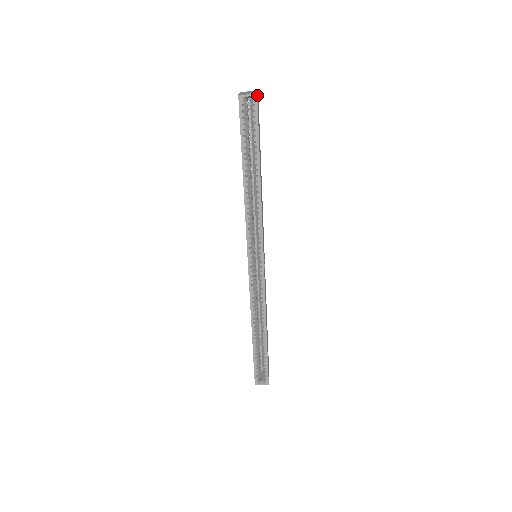
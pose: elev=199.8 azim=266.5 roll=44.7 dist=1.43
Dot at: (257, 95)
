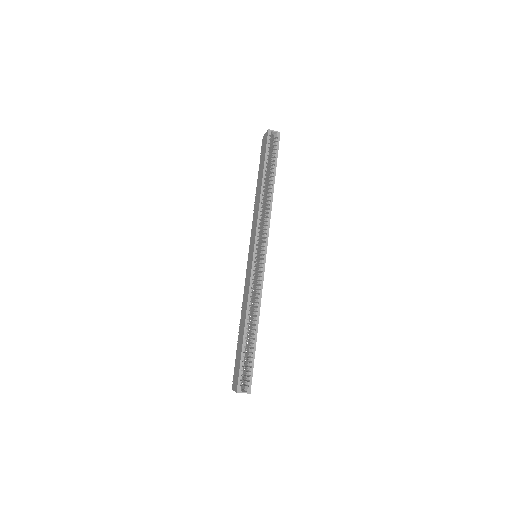
Dot at: (279, 135)
